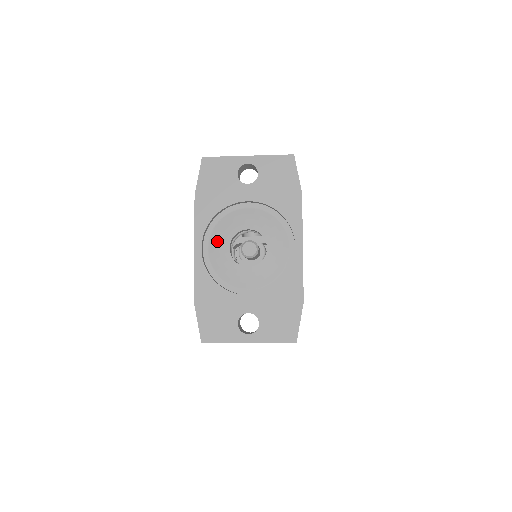
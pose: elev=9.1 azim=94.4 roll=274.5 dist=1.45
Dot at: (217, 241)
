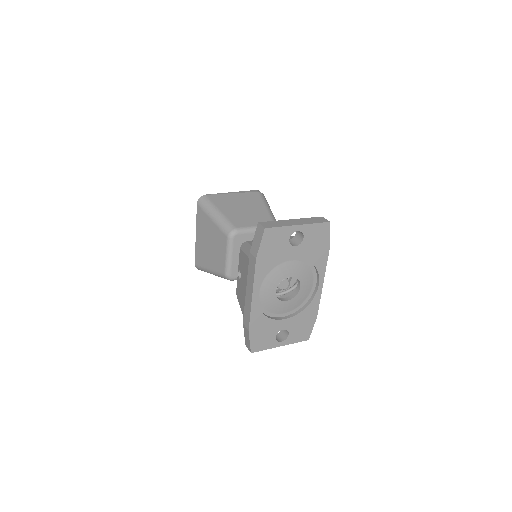
Dot at: (267, 287)
